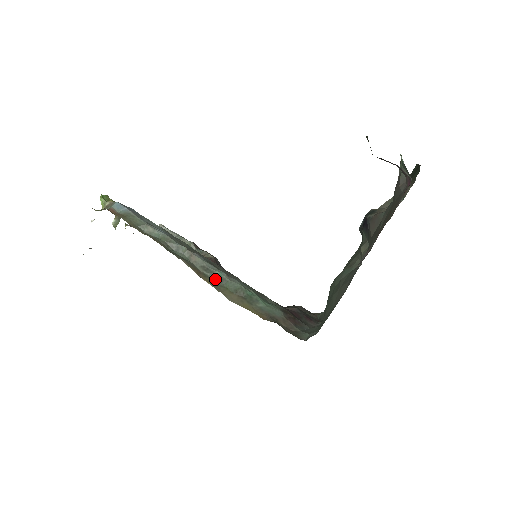
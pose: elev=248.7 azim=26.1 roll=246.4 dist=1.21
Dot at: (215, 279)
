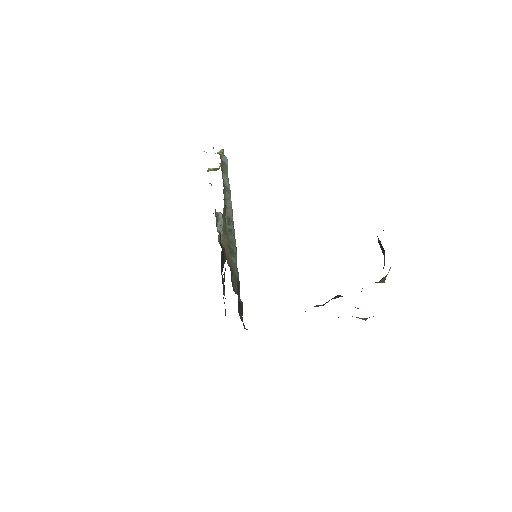
Dot at: (227, 227)
